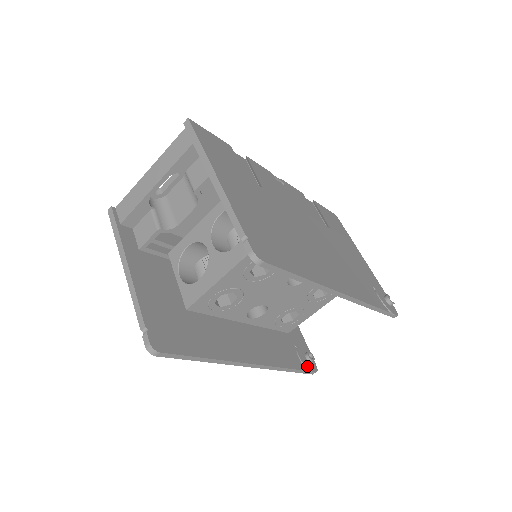
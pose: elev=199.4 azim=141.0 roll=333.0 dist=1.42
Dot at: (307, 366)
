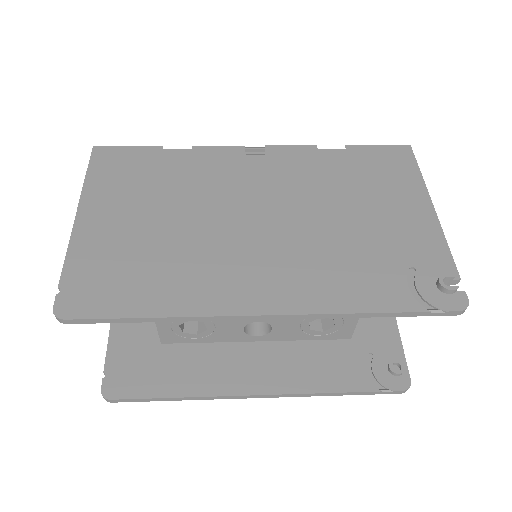
Dot at: (384, 383)
